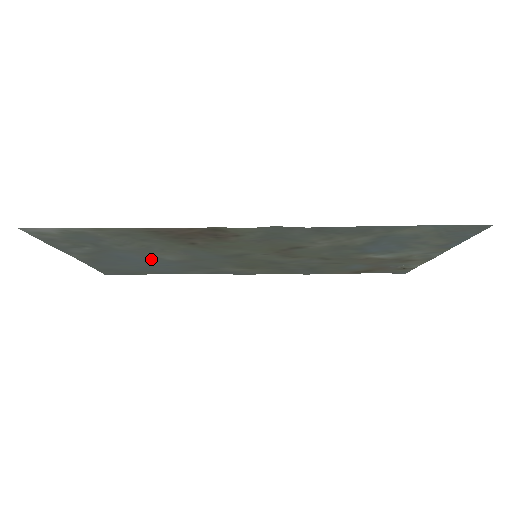
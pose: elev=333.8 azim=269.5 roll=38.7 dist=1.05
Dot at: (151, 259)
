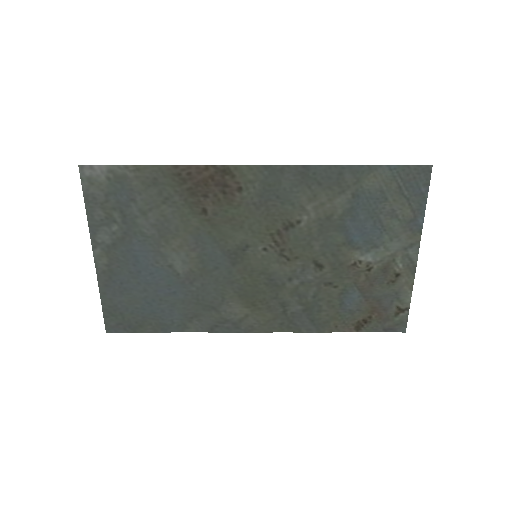
Dot at: (162, 269)
